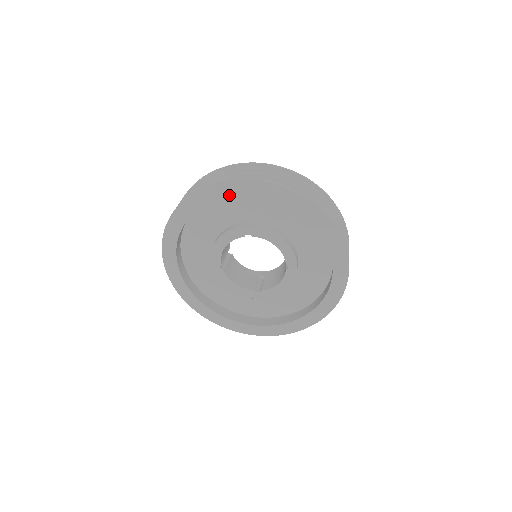
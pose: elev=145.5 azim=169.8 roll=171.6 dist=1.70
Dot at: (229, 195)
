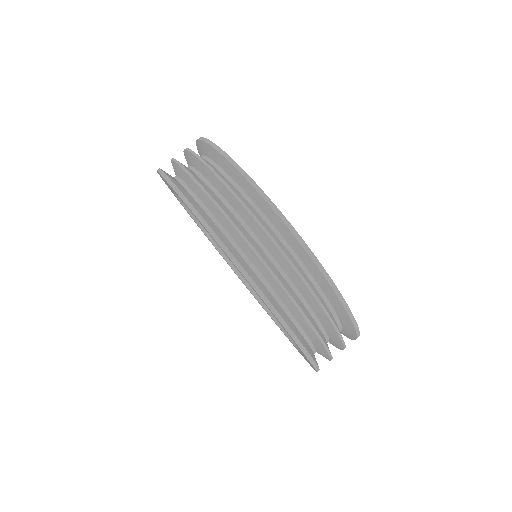
Dot at: occluded
